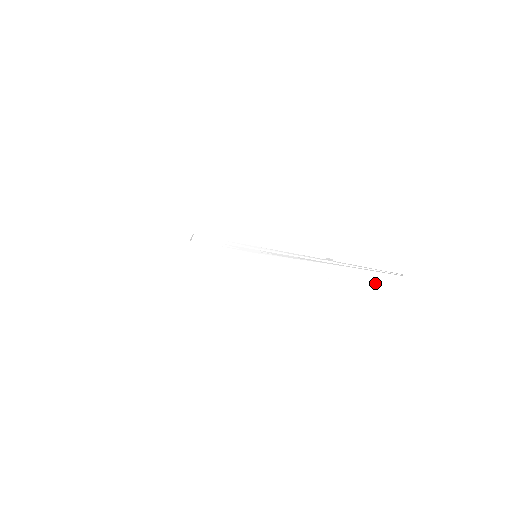
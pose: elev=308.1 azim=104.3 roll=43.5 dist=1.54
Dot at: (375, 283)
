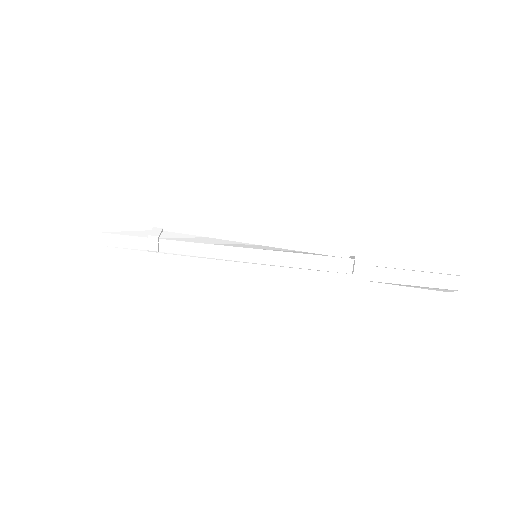
Dot at: (416, 287)
